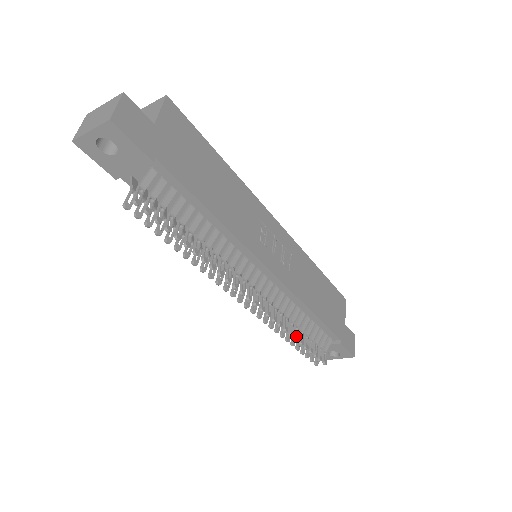
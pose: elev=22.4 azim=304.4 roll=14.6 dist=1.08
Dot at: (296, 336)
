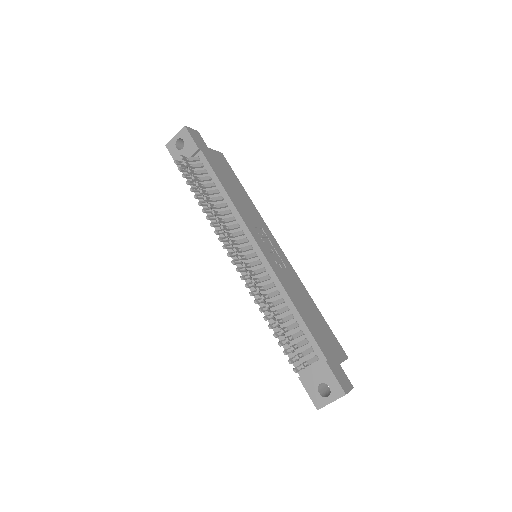
Dot at: (273, 311)
